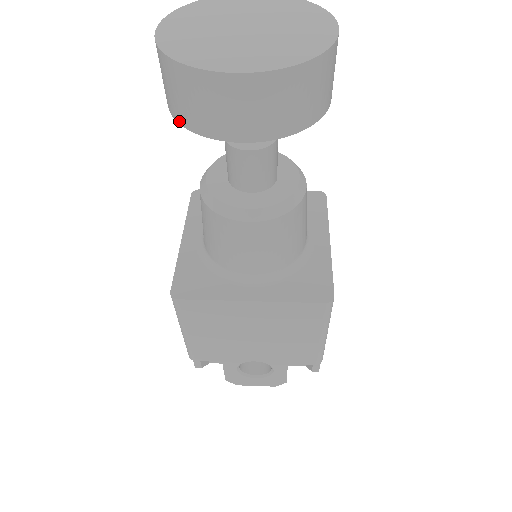
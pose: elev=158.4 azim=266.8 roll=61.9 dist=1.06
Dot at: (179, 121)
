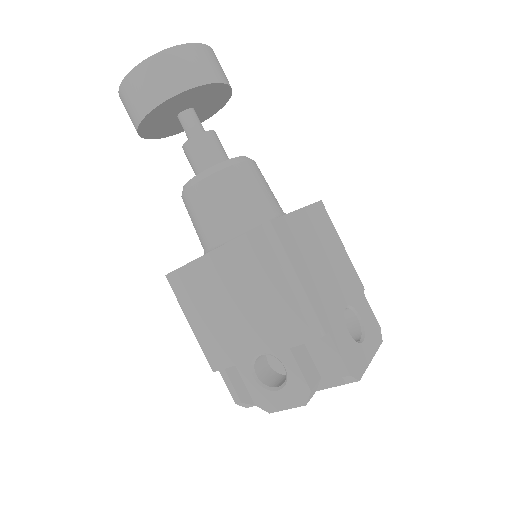
Dot at: (137, 132)
